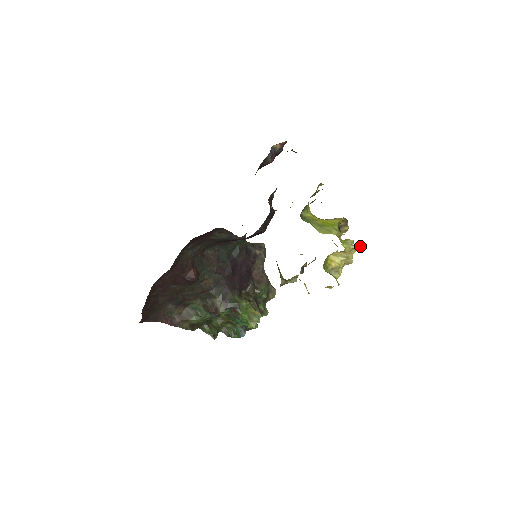
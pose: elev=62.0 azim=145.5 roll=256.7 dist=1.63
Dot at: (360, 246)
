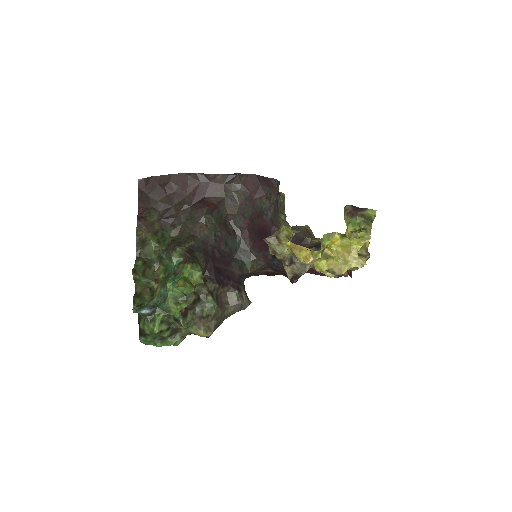
Dot at: (366, 264)
